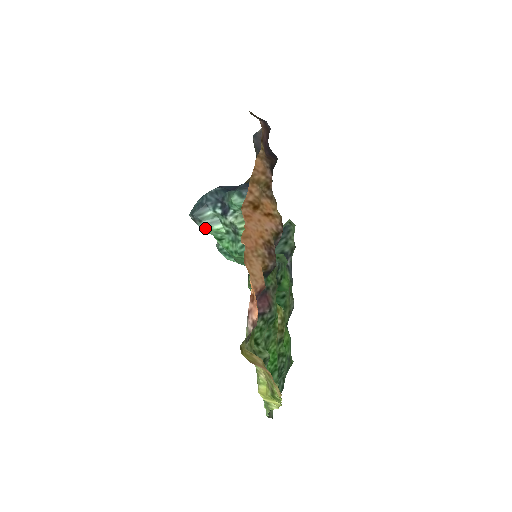
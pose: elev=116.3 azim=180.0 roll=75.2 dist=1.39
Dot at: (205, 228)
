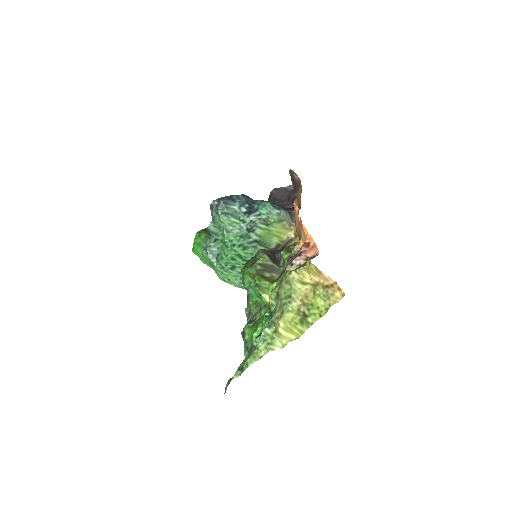
Dot at: (224, 215)
